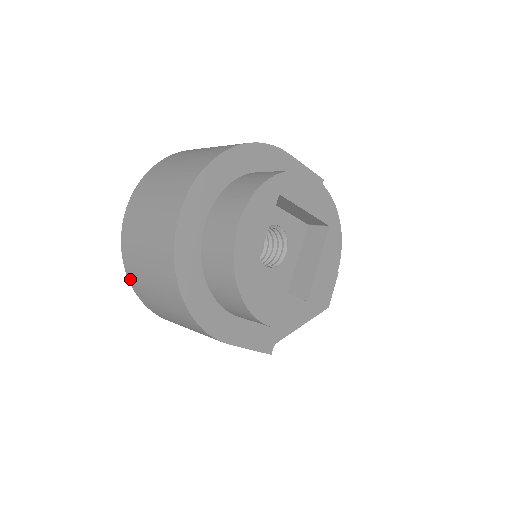
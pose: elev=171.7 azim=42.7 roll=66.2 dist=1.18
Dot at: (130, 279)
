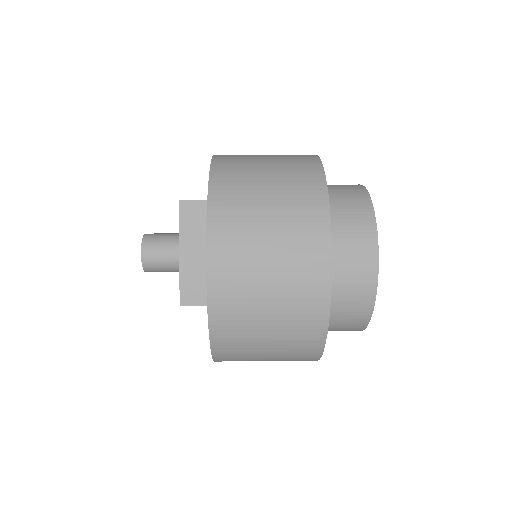
Dot at: (216, 344)
